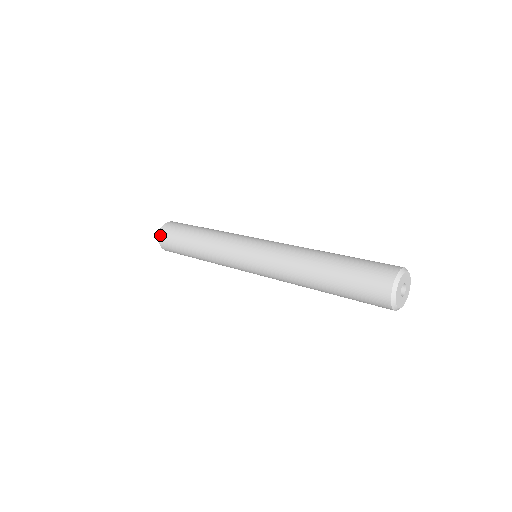
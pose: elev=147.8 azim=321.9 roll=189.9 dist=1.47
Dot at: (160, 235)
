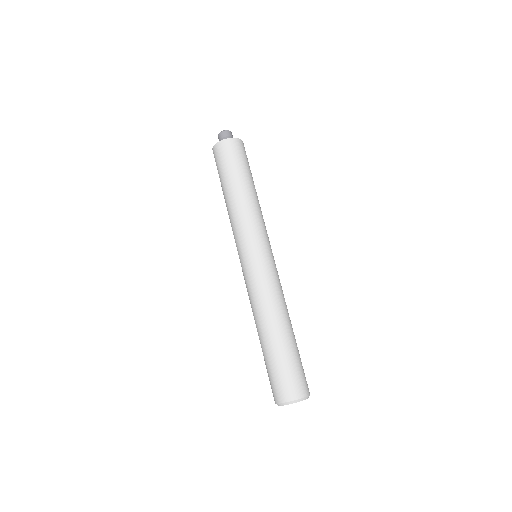
Dot at: (214, 148)
